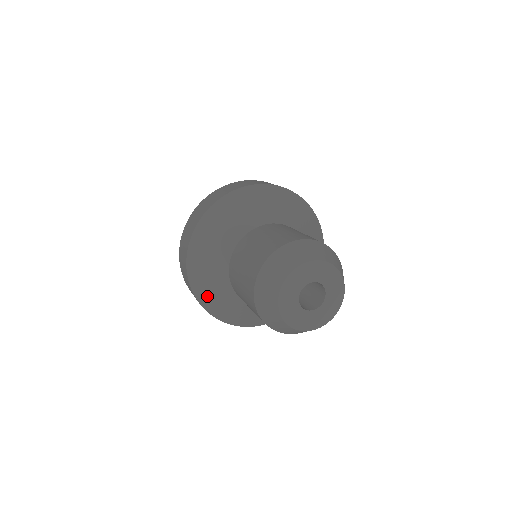
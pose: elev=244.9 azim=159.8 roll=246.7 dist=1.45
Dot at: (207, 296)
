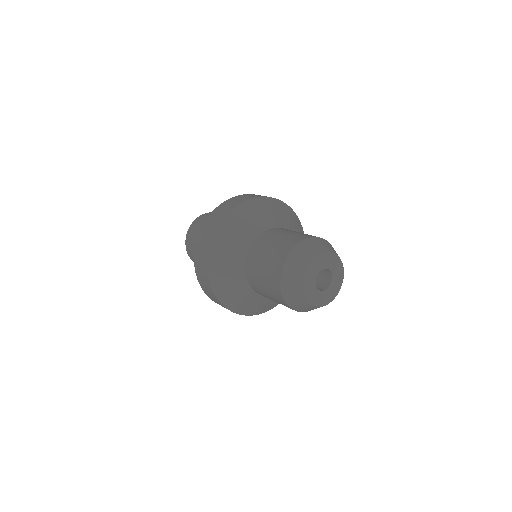
Dot at: (241, 307)
